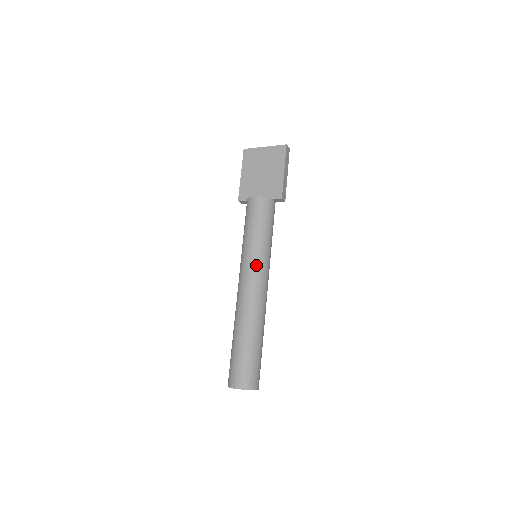
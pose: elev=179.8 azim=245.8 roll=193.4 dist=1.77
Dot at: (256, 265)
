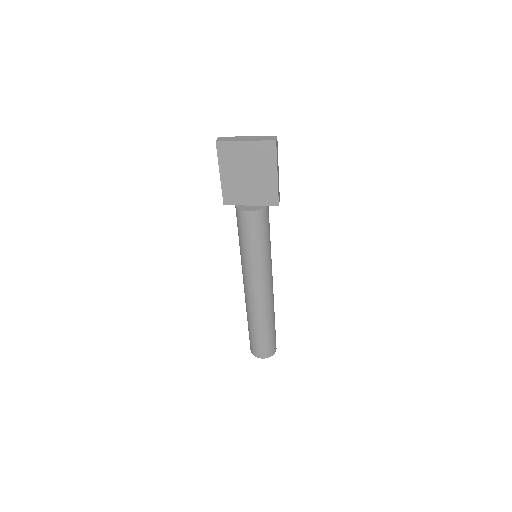
Dot at: (262, 274)
